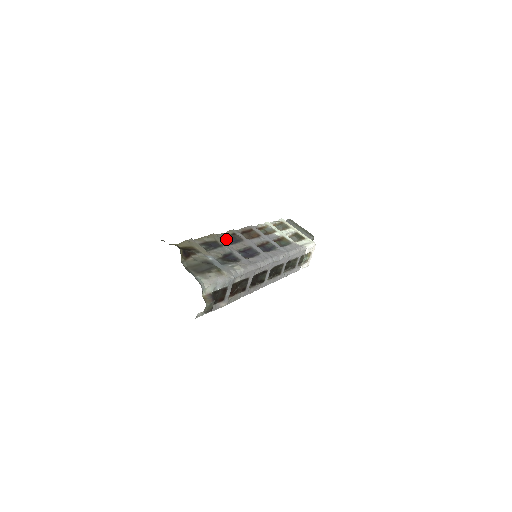
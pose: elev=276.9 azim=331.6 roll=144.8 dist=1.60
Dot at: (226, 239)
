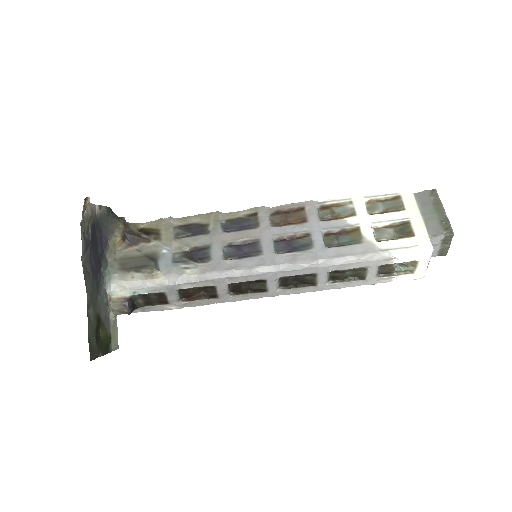
Dot at: (231, 222)
